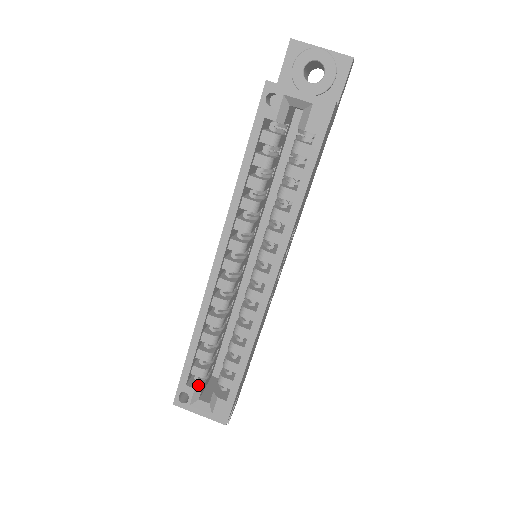
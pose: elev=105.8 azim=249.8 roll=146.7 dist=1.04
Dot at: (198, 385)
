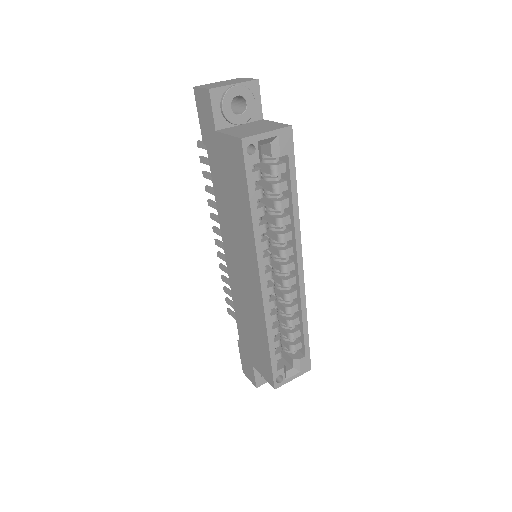
Dot at: (282, 364)
